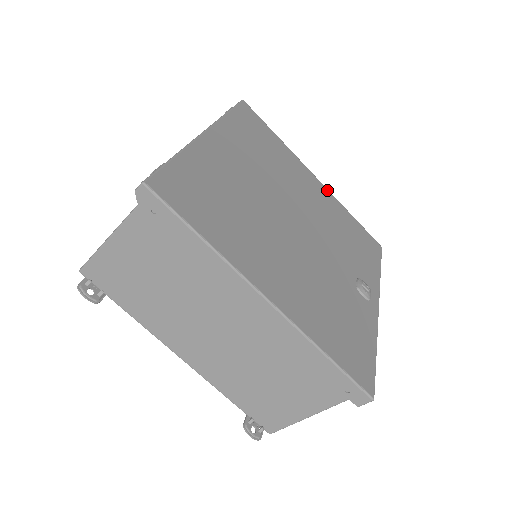
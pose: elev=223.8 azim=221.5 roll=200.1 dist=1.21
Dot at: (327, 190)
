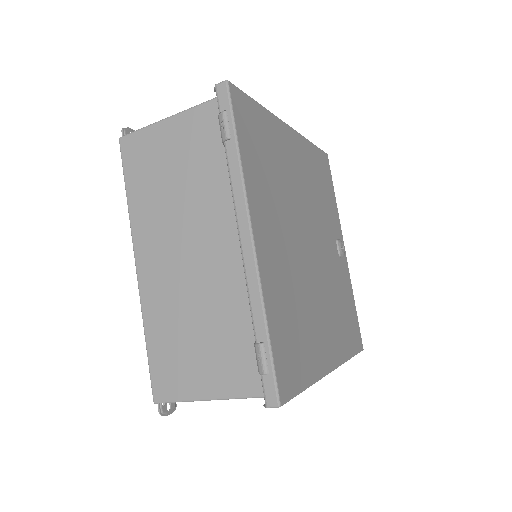
Dot at: (298, 135)
